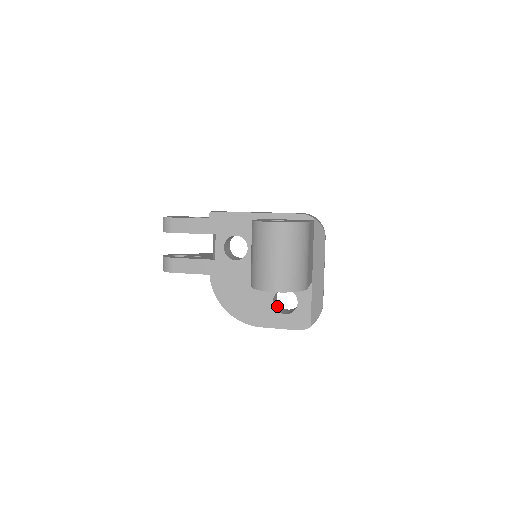
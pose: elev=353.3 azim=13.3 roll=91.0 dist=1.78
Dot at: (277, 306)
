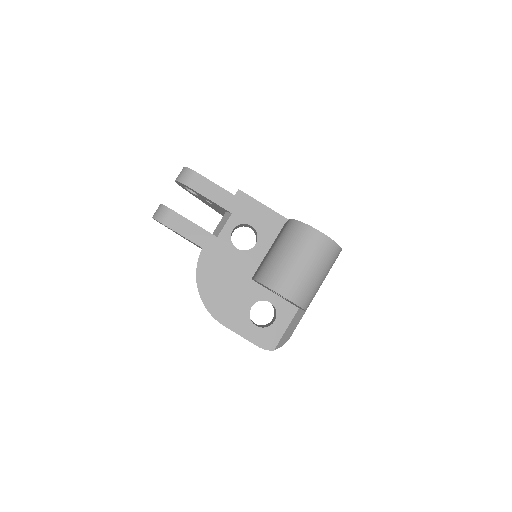
Dot at: occluded
